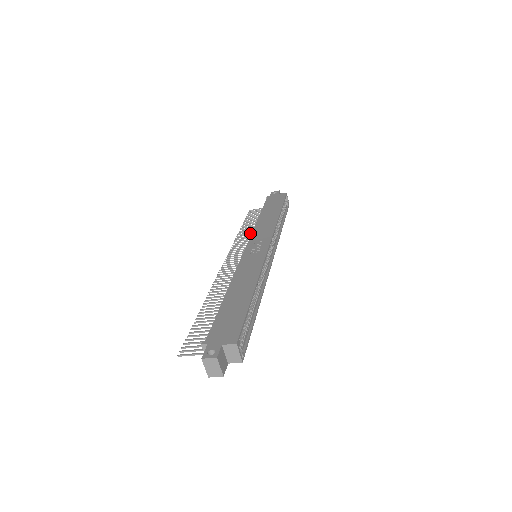
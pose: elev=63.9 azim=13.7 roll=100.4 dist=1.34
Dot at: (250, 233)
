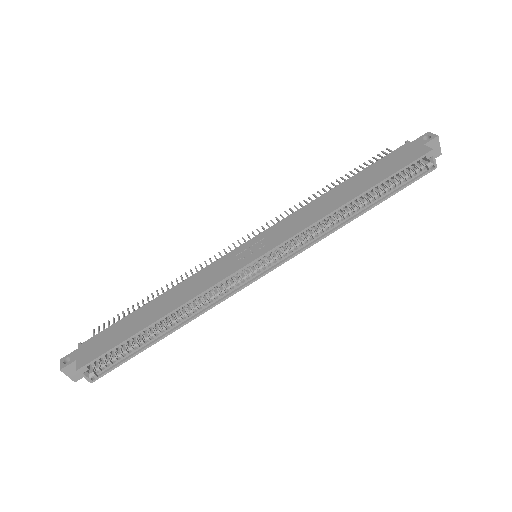
Dot at: occluded
